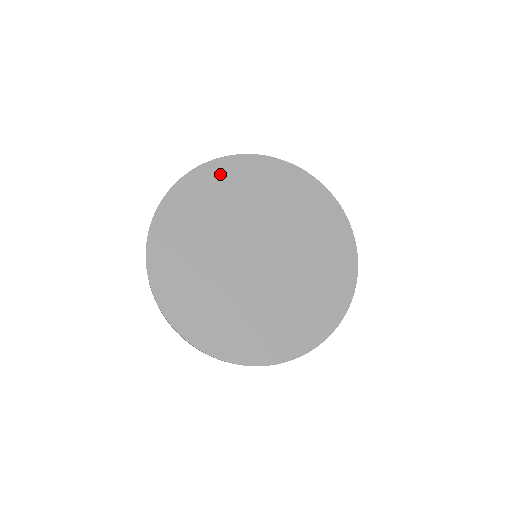
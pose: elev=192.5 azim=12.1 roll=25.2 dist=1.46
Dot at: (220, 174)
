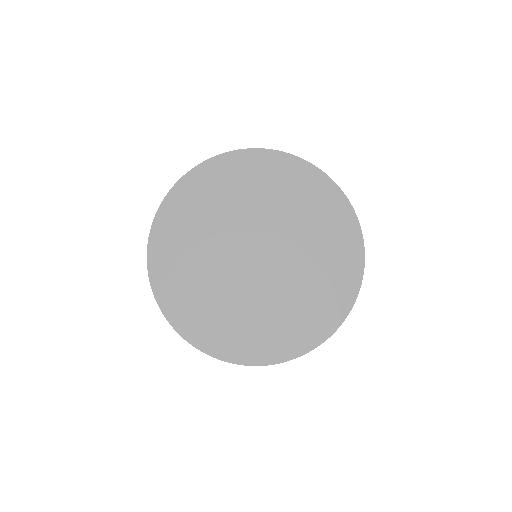
Dot at: (234, 167)
